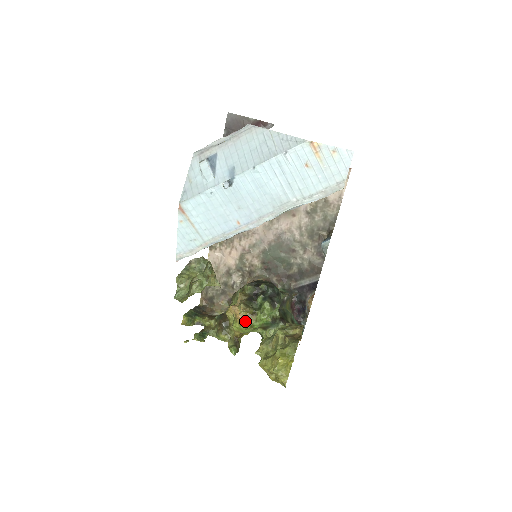
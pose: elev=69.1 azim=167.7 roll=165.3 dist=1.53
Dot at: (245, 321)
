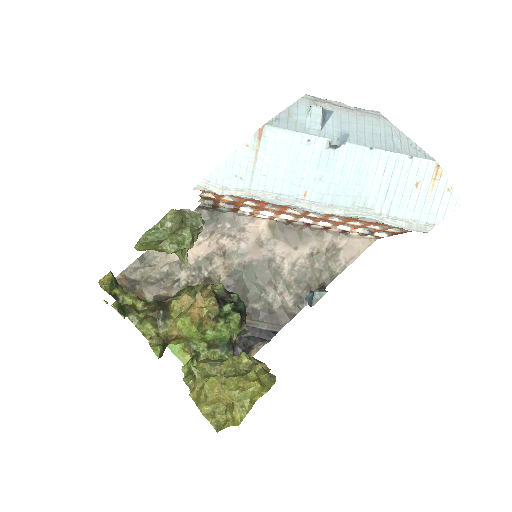
Dot at: (200, 321)
